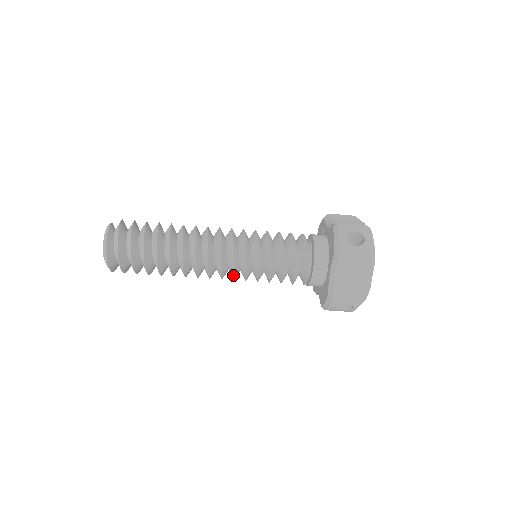
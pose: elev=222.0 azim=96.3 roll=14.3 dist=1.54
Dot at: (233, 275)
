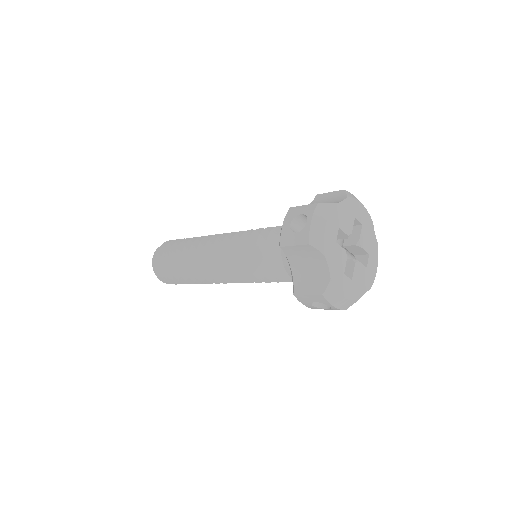
Dot at: occluded
